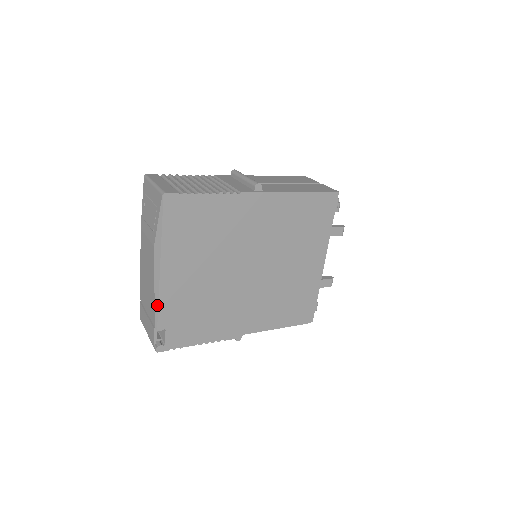
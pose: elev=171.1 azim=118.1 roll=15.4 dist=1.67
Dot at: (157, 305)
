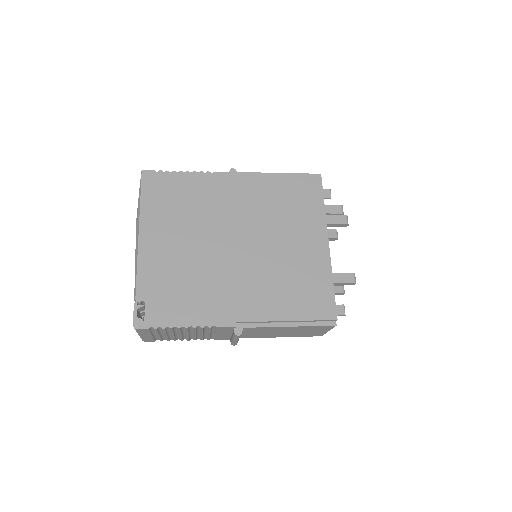
Dot at: (136, 273)
